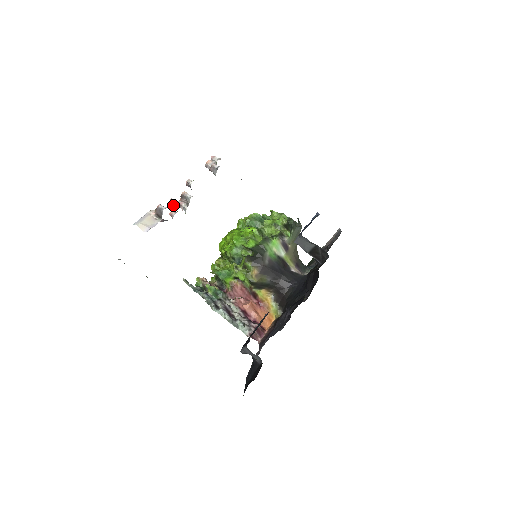
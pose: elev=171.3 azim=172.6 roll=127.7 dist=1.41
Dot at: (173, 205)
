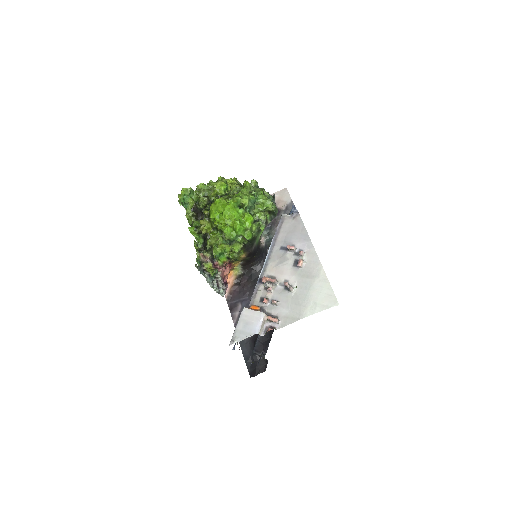
Dot at: (274, 304)
